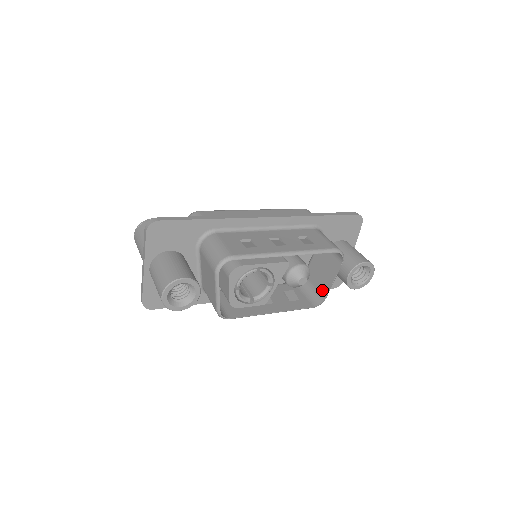
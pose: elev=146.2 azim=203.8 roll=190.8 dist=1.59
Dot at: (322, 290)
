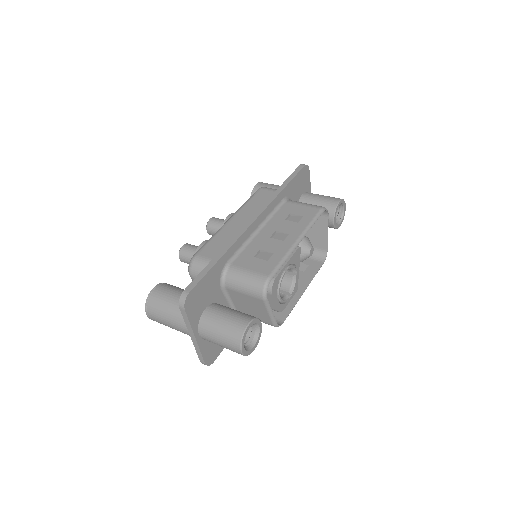
Dot at: (320, 245)
